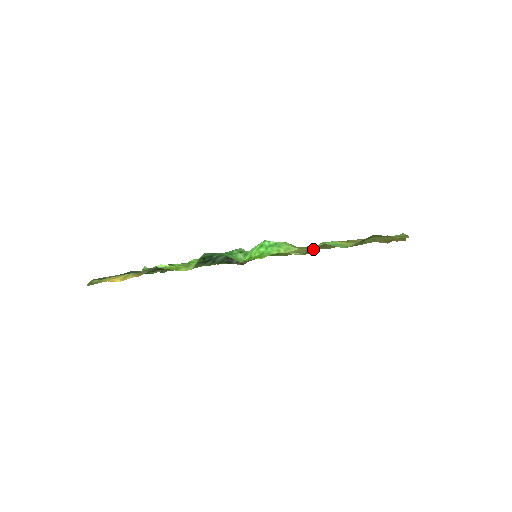
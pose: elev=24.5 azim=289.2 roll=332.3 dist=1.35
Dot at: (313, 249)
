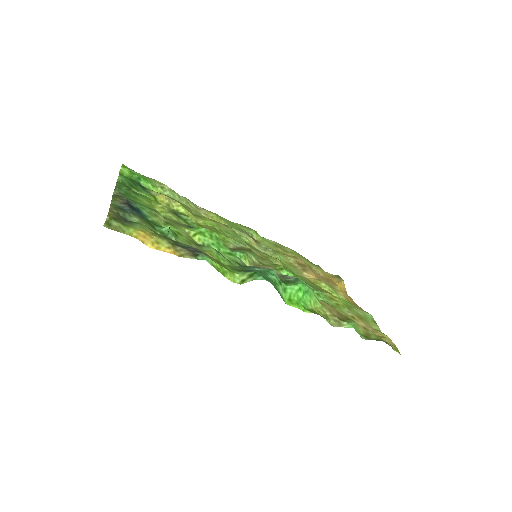
Dot at: occluded
